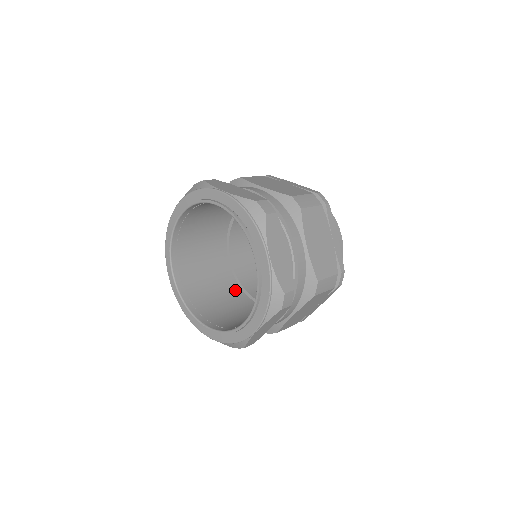
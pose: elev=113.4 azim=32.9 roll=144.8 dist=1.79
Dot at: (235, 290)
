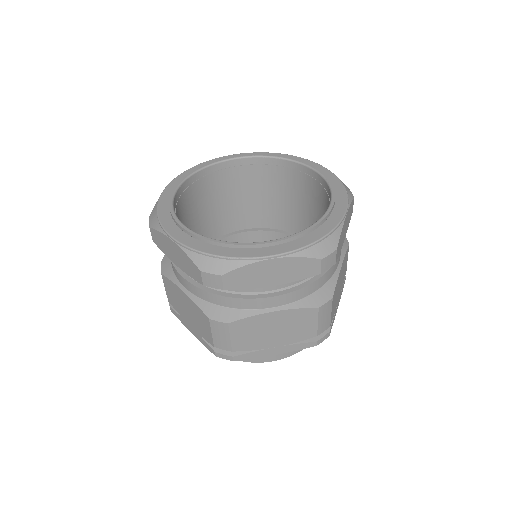
Dot at: occluded
